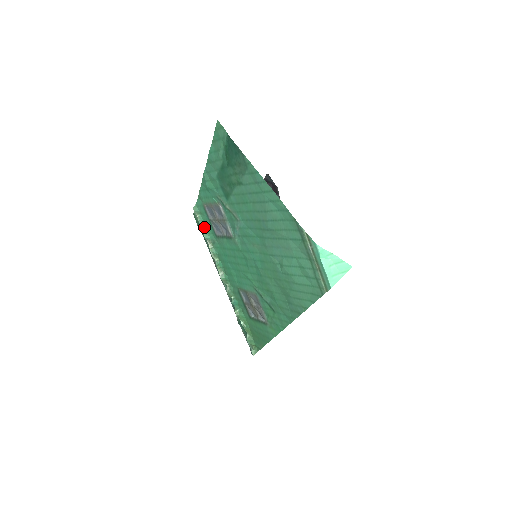
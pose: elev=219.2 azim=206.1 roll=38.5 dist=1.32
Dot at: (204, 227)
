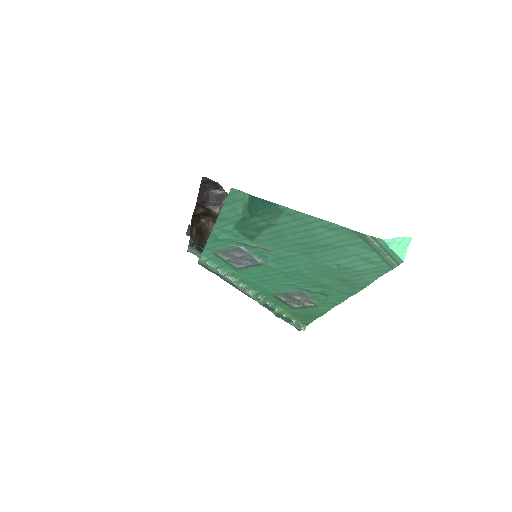
Dot at: (218, 268)
